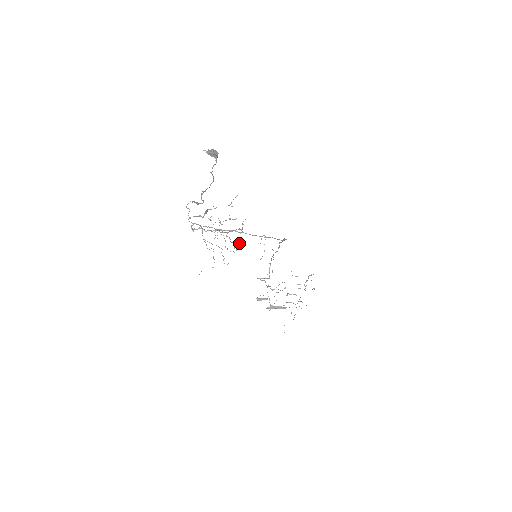
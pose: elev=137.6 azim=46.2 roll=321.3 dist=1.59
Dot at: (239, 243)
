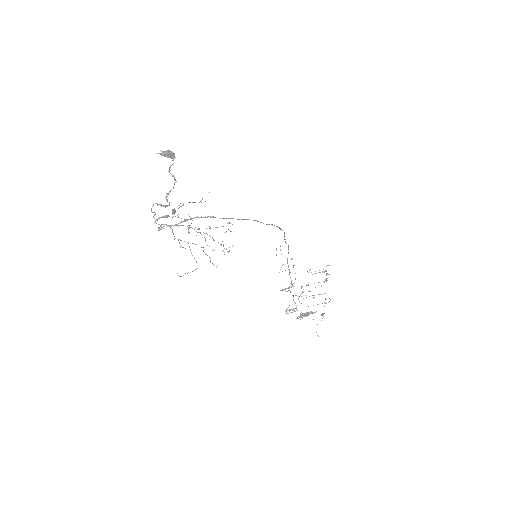
Dot at: occluded
